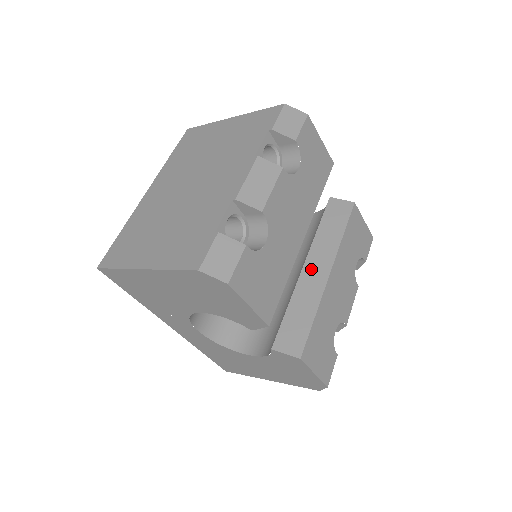
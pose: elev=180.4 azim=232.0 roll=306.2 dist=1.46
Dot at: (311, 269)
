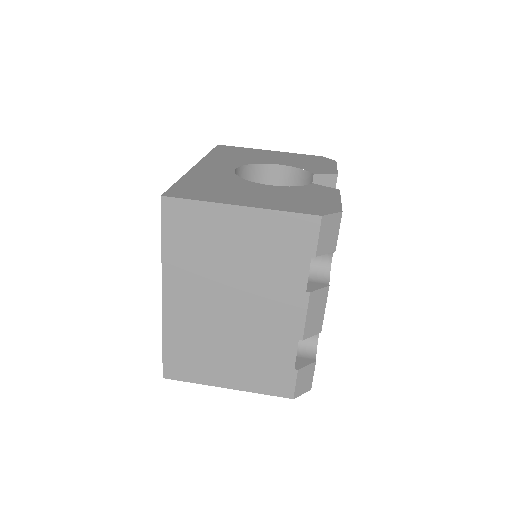
Dot at: occluded
